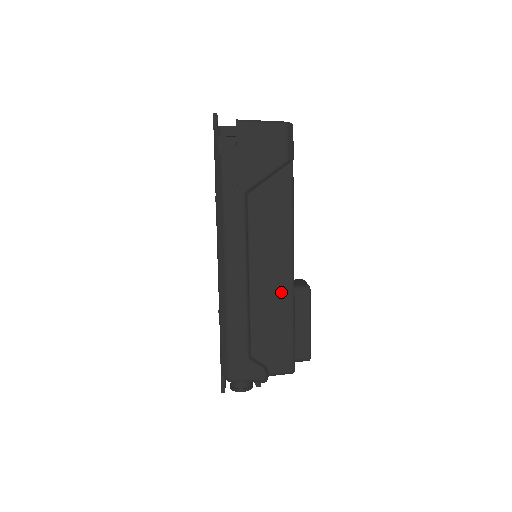
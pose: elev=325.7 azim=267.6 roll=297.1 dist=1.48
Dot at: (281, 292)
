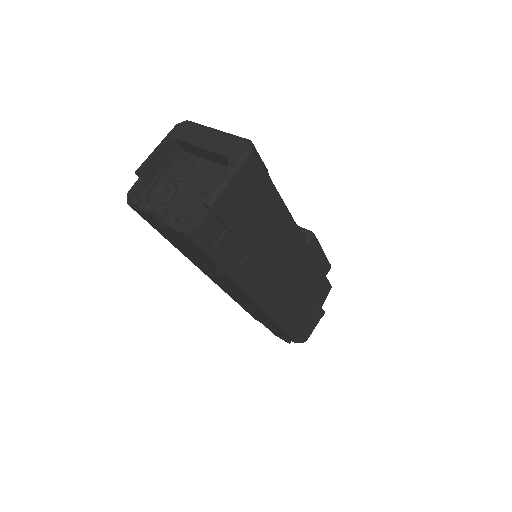
Dot at: (307, 264)
